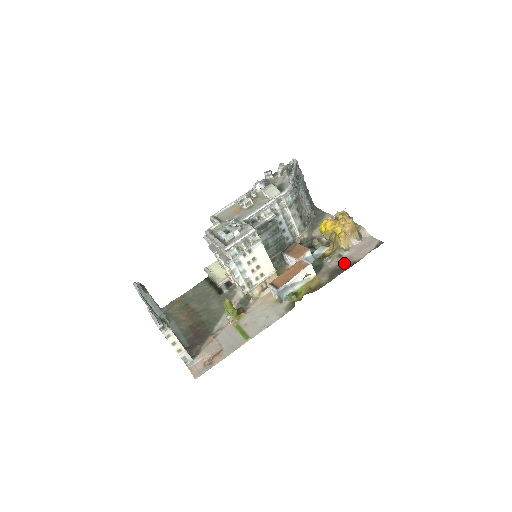
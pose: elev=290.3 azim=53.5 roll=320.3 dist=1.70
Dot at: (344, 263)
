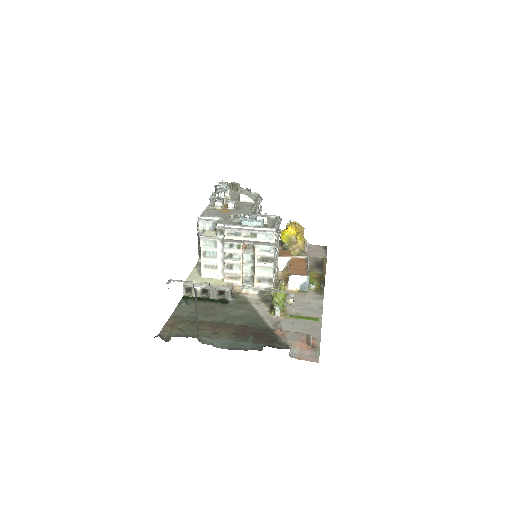
Dot at: (317, 261)
